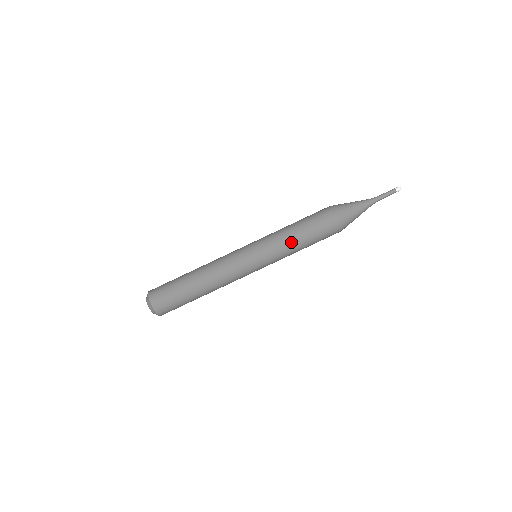
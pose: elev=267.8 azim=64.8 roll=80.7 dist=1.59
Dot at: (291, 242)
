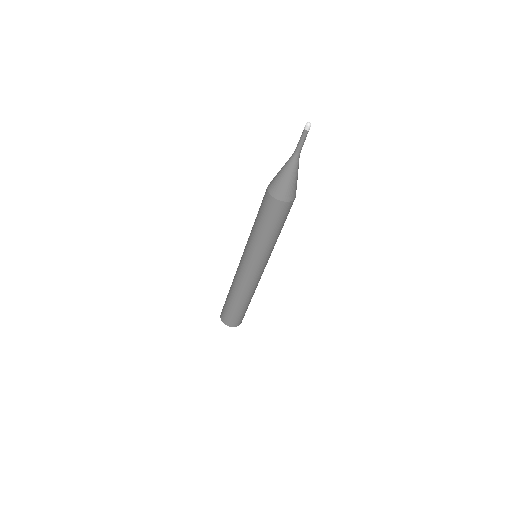
Dot at: (273, 241)
